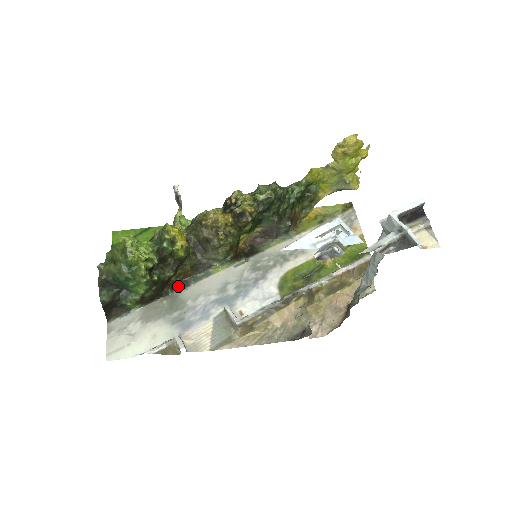
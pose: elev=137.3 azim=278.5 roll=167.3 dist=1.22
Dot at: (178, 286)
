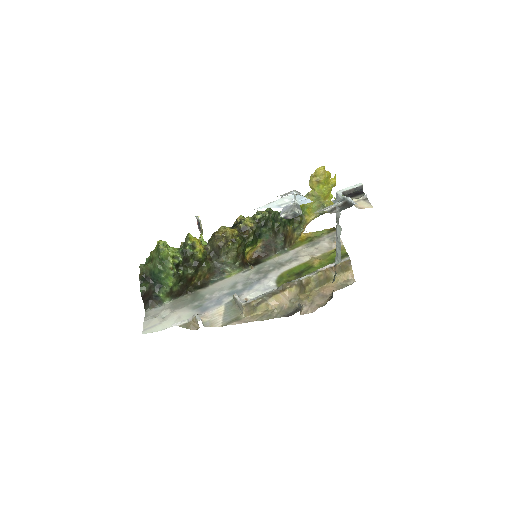
Dot at: (199, 287)
